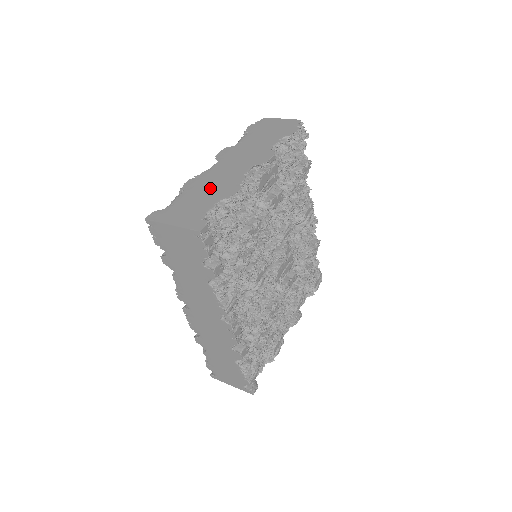
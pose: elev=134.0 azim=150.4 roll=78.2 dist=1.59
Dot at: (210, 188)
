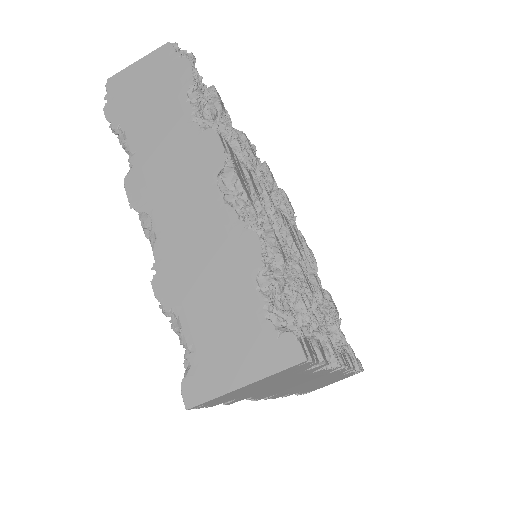
Dot at: (208, 271)
